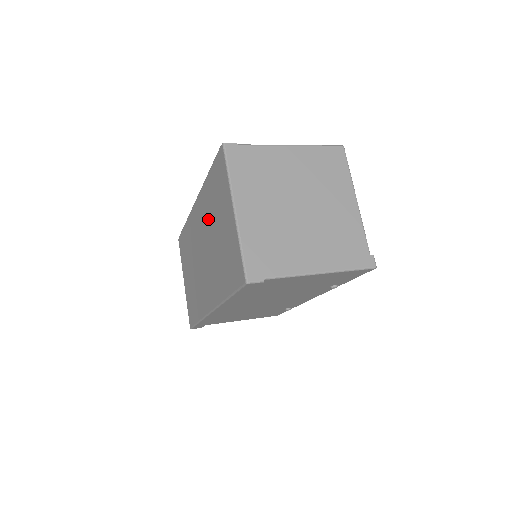
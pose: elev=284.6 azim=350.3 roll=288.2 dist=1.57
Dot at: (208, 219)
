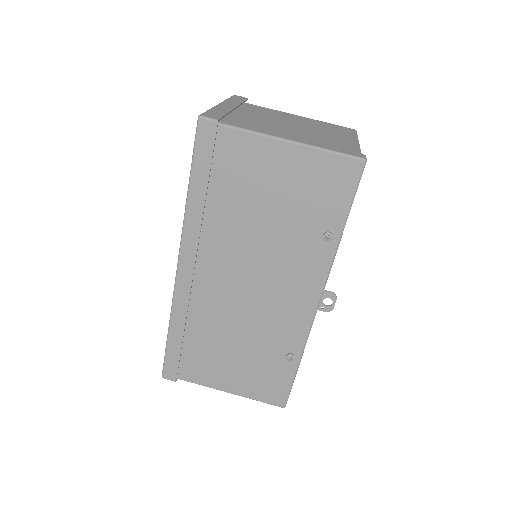
Dot at: occluded
